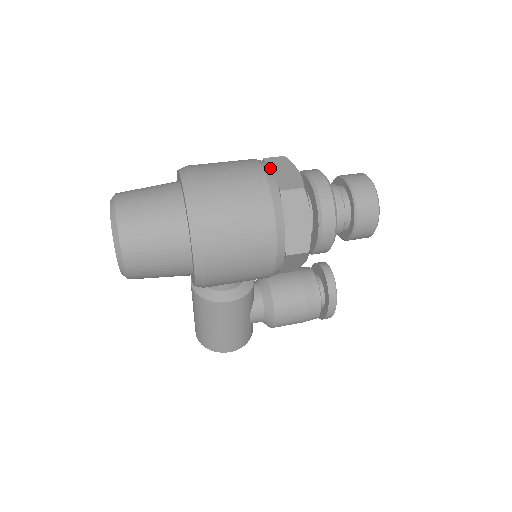
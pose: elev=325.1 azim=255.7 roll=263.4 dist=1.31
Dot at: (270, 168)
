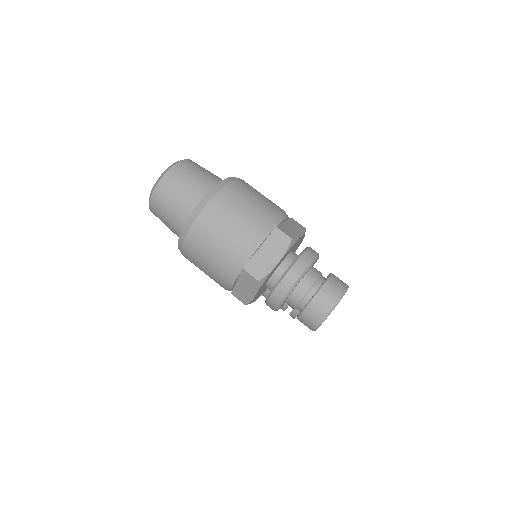
Dot at: (259, 245)
